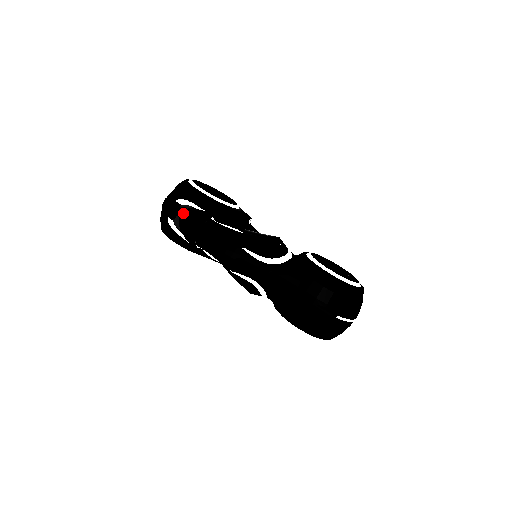
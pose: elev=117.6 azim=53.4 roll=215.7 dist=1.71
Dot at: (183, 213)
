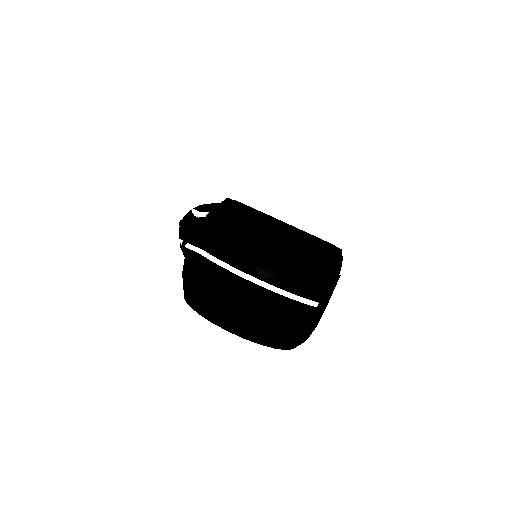
Dot at: occluded
